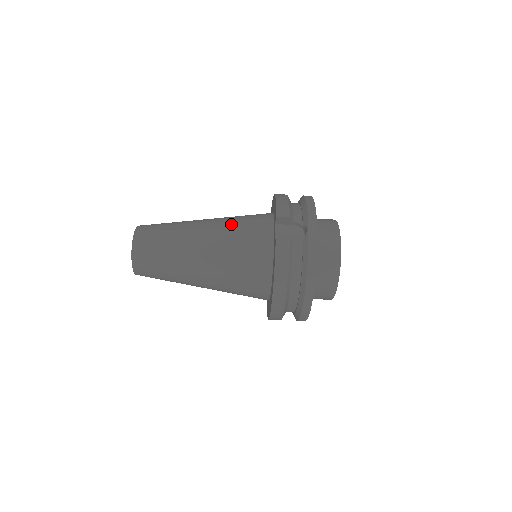
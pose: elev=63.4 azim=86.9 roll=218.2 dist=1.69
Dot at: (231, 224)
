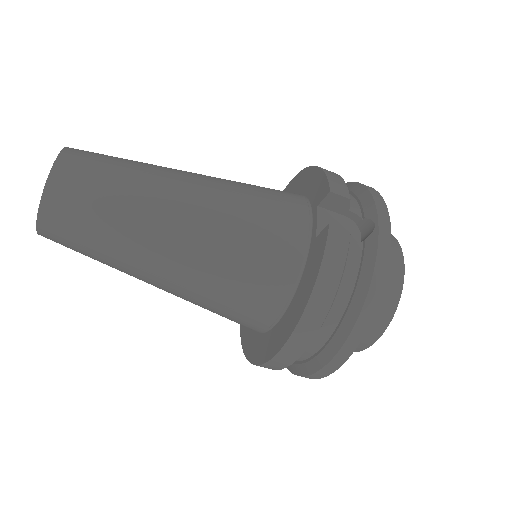
Dot at: (240, 188)
